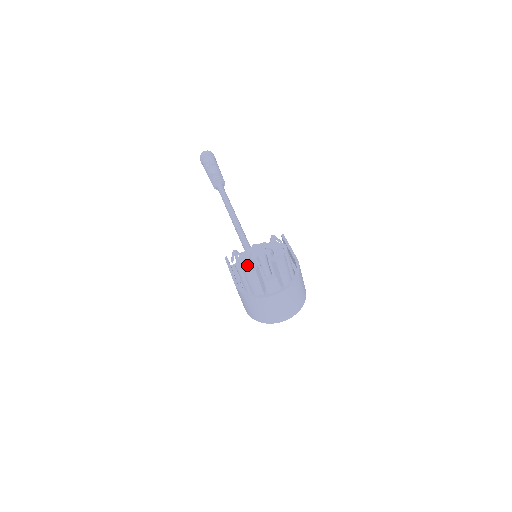
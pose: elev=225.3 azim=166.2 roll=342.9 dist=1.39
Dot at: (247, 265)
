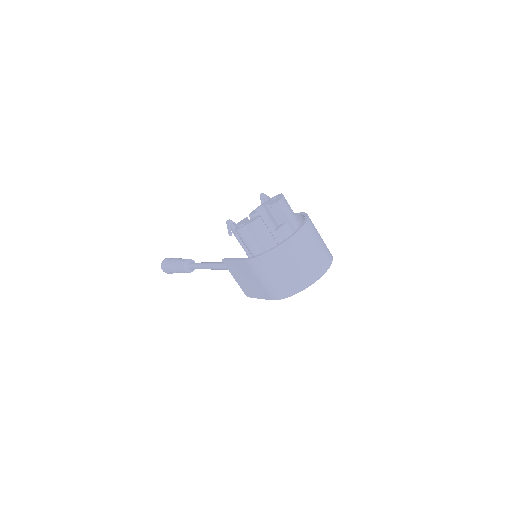
Dot at: (248, 221)
